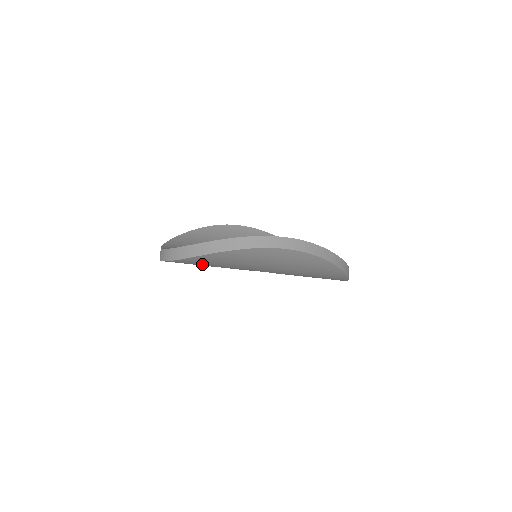
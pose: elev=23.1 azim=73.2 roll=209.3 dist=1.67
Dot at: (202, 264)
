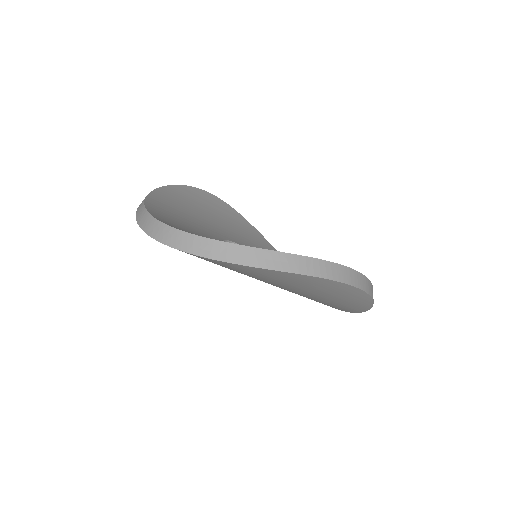
Dot at: occluded
